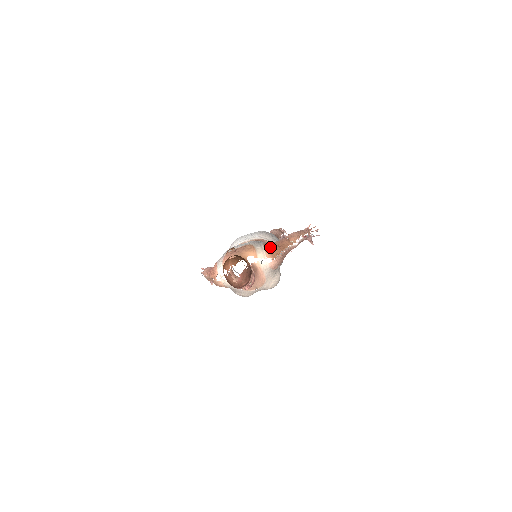
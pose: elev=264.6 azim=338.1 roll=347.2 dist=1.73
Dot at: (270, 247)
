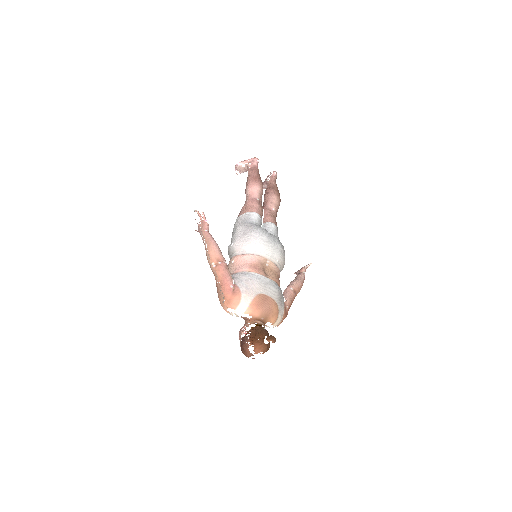
Dot at: (286, 316)
